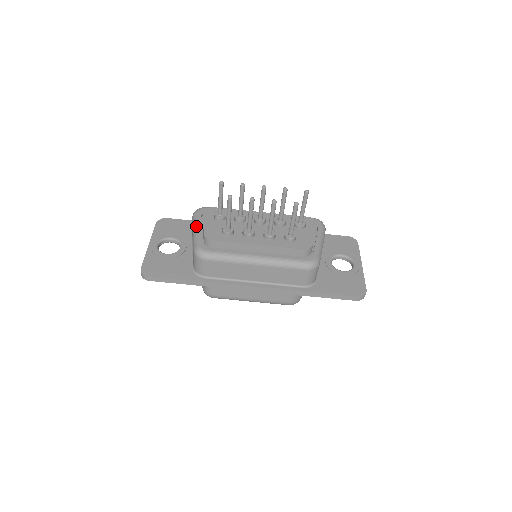
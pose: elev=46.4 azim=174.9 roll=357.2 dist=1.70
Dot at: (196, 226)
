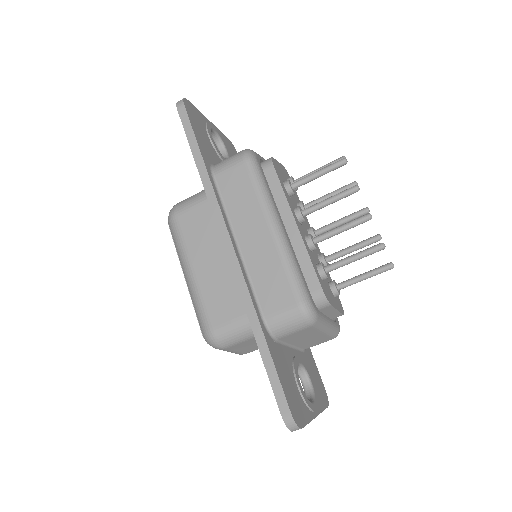
Dot at: occluded
